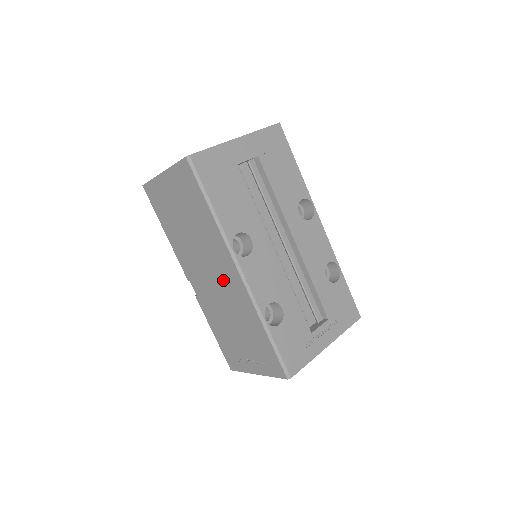
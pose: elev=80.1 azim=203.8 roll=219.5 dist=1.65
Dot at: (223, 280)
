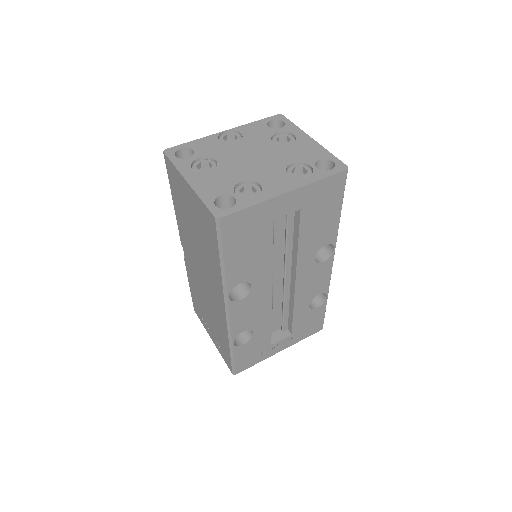
Dot at: (211, 292)
